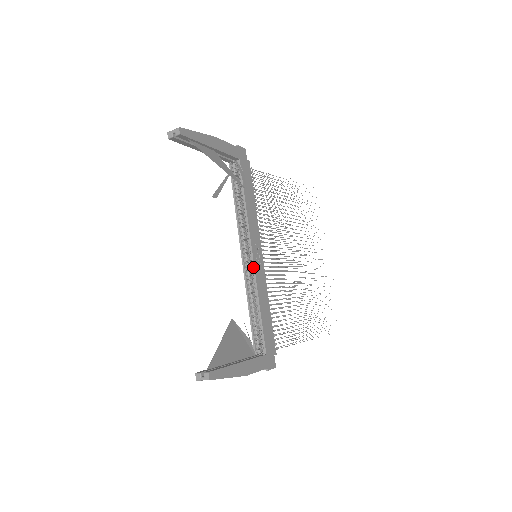
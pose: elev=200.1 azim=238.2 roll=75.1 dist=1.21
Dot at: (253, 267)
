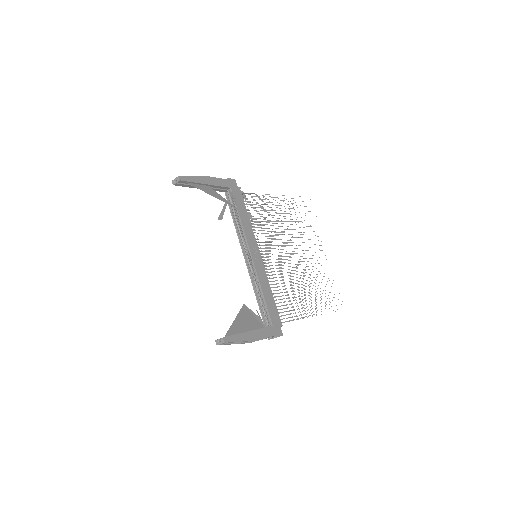
Dot at: (253, 264)
